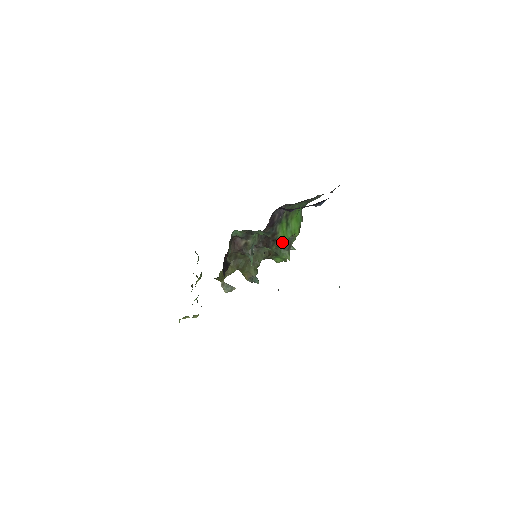
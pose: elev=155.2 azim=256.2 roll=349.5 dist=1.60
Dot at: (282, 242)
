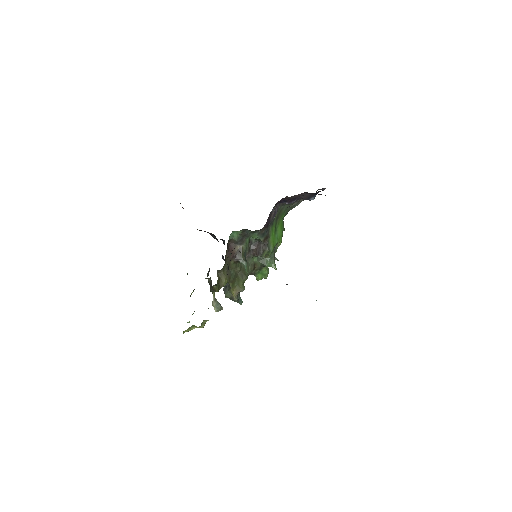
Dot at: (272, 248)
